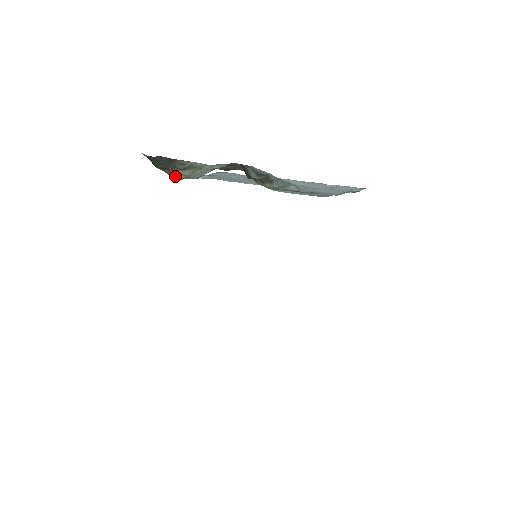
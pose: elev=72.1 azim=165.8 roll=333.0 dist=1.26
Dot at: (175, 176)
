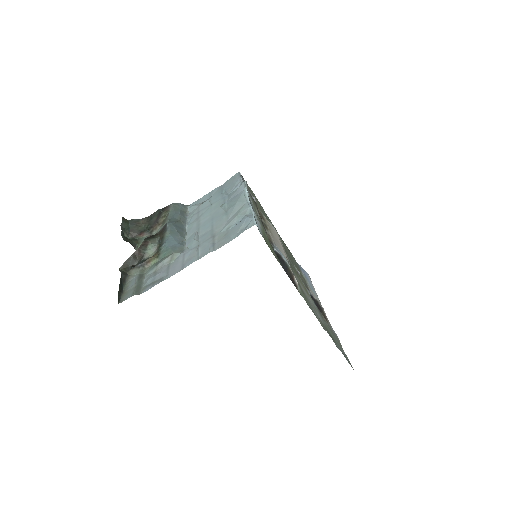
Dot at: (155, 233)
